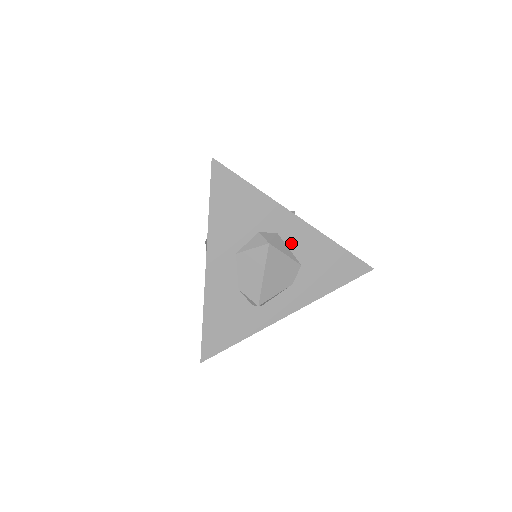
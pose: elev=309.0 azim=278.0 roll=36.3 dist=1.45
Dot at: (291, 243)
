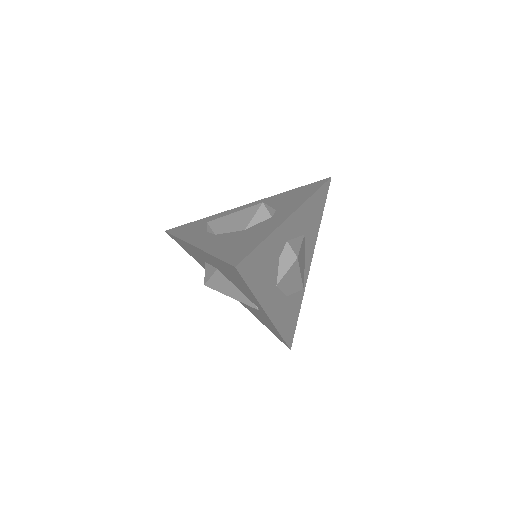
Dot at: (295, 233)
